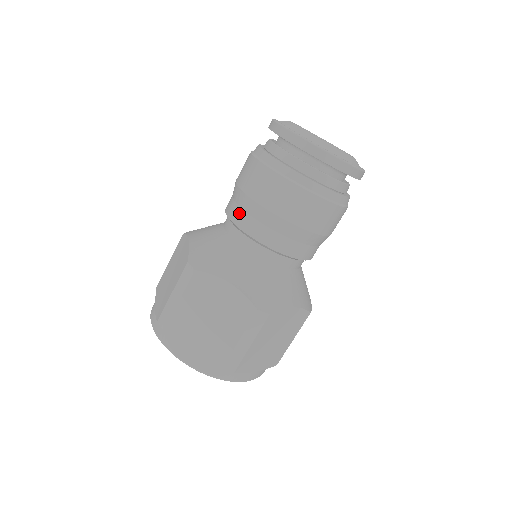
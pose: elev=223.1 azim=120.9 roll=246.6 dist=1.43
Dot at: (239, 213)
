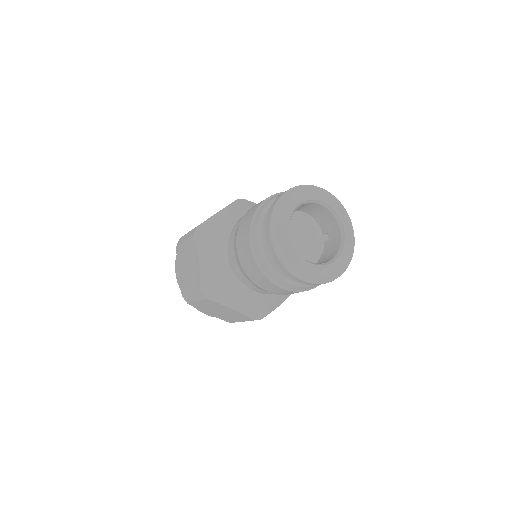
Dot at: (239, 272)
